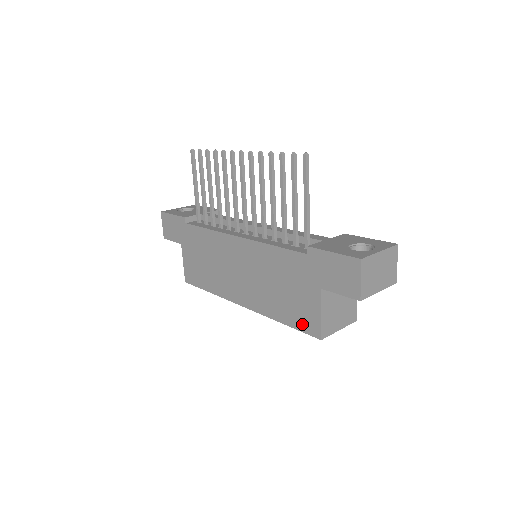
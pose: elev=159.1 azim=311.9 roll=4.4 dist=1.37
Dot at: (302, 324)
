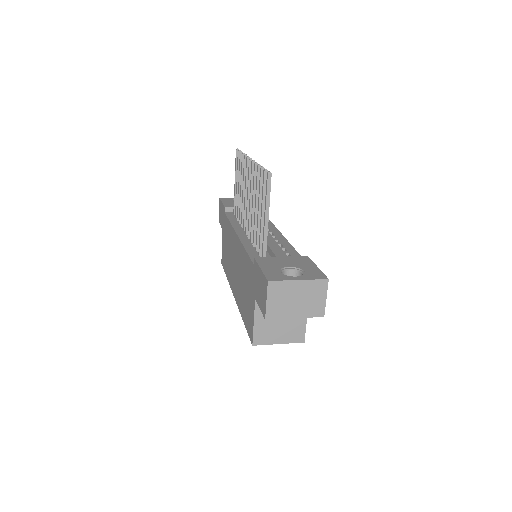
Dot at: (248, 326)
